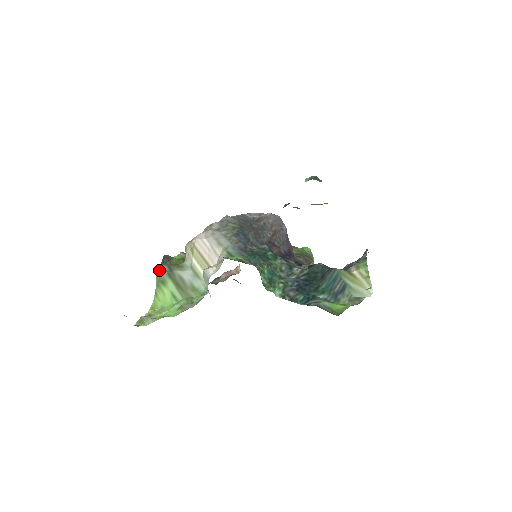
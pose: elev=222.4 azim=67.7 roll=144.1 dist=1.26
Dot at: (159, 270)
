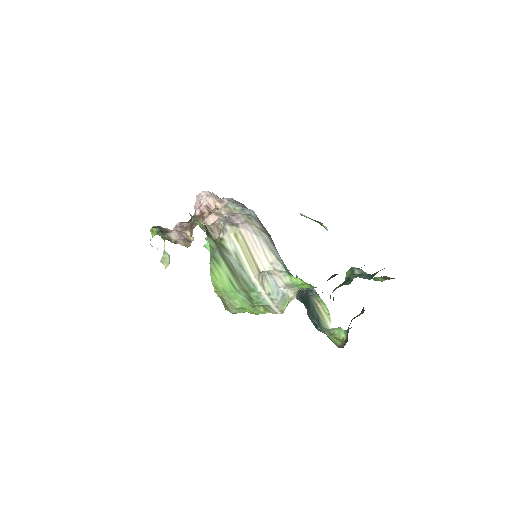
Dot at: (210, 243)
